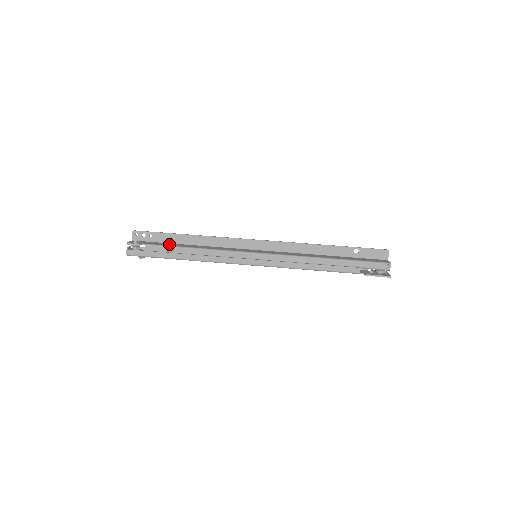
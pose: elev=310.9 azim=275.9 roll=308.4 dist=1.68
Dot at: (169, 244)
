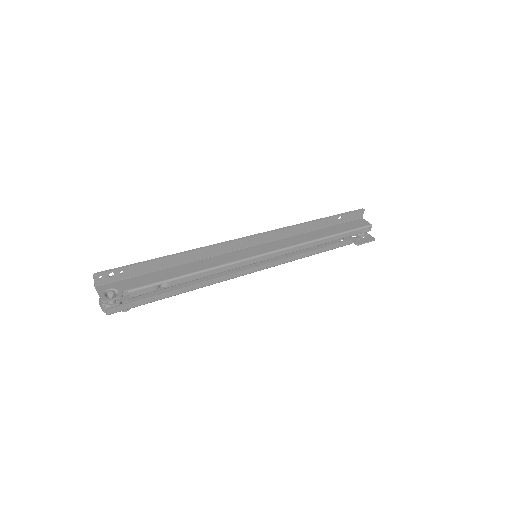
Dot at: (154, 277)
